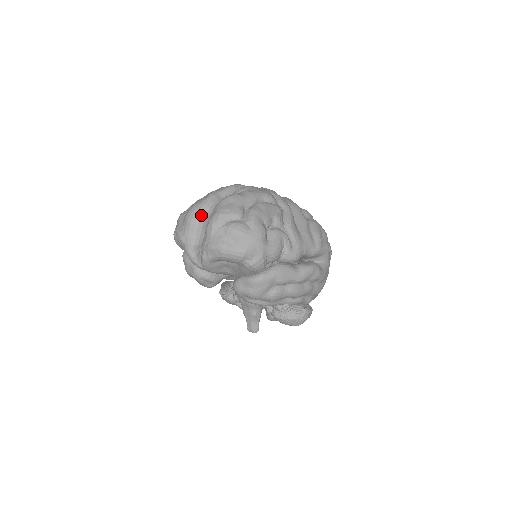
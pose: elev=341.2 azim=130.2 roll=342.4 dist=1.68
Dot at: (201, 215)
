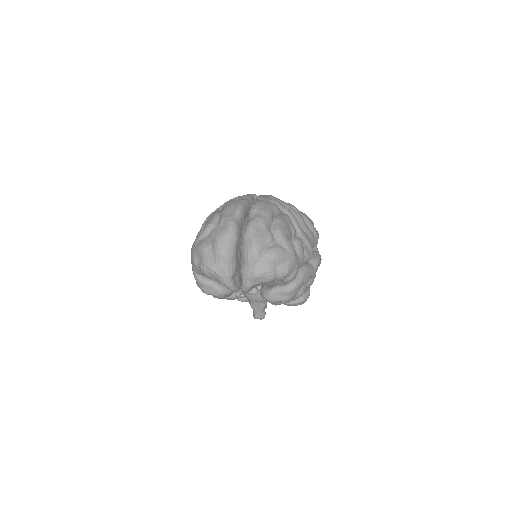
Dot at: (232, 246)
